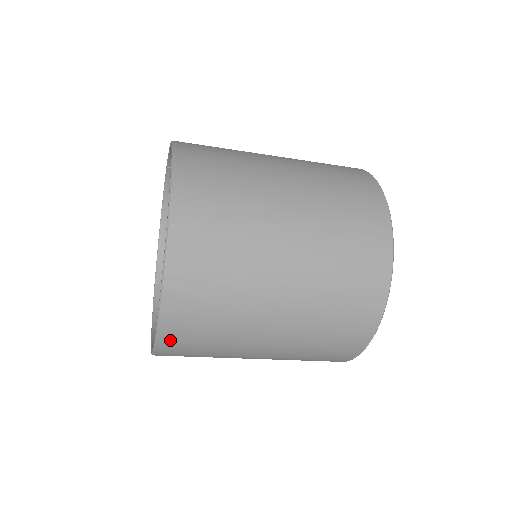
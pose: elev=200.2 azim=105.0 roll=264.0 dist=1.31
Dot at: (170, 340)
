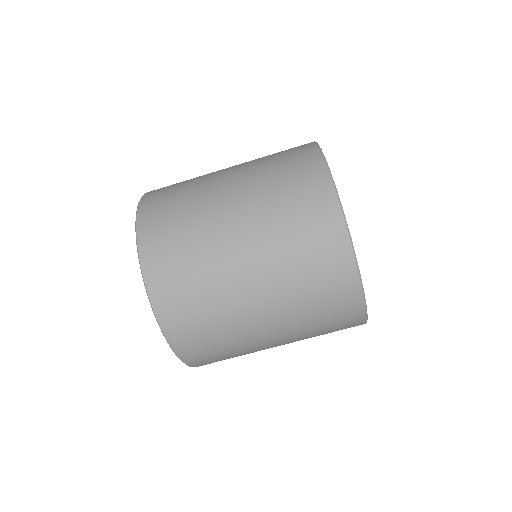
Dot at: (156, 280)
